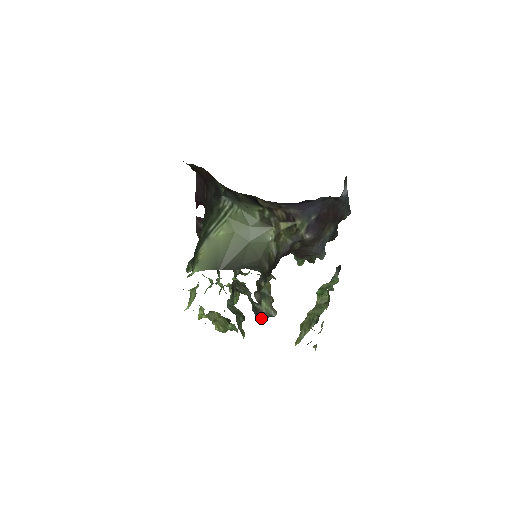
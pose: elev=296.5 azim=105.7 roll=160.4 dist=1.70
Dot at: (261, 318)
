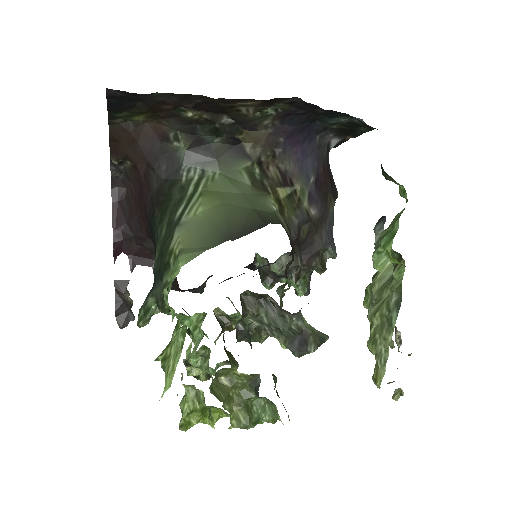
Dot at: (310, 348)
